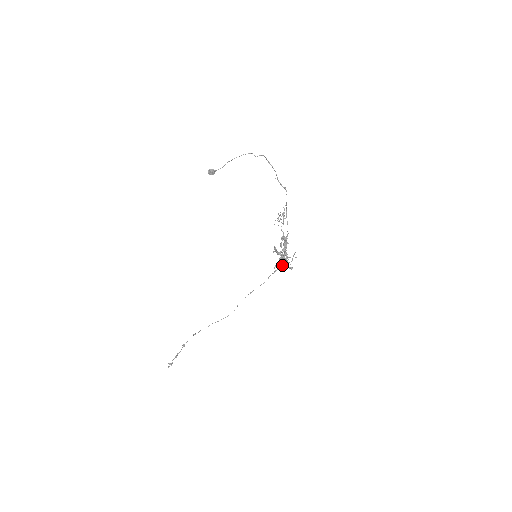
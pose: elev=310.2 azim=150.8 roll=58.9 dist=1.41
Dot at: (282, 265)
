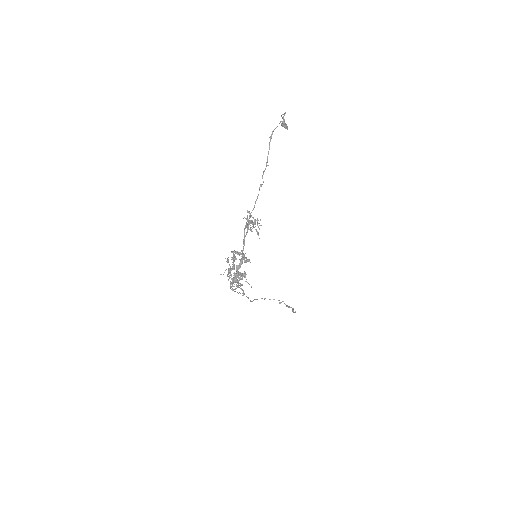
Dot at: occluded
